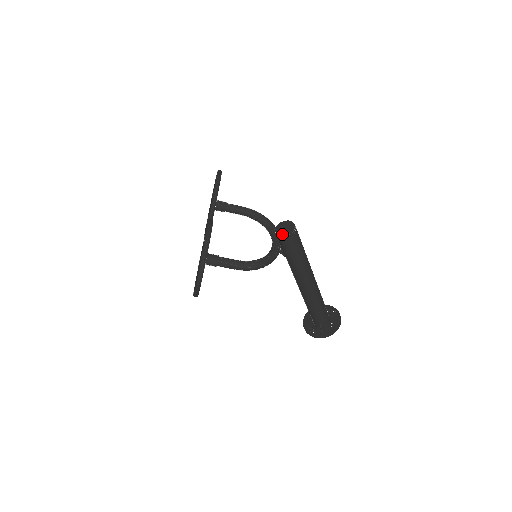
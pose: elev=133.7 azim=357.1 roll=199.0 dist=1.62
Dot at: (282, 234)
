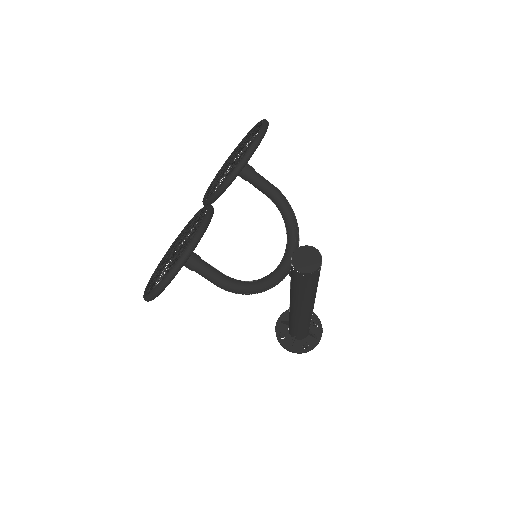
Dot at: (298, 267)
